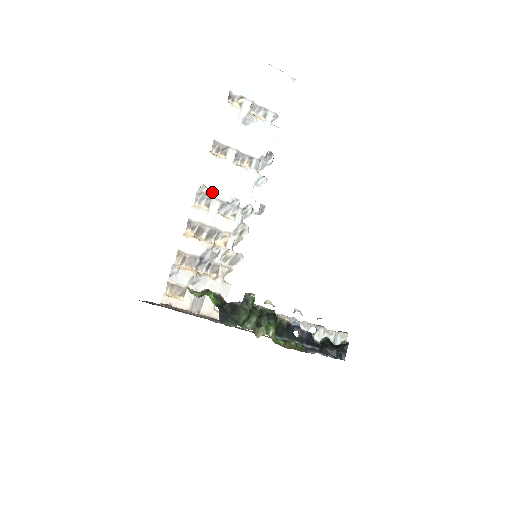
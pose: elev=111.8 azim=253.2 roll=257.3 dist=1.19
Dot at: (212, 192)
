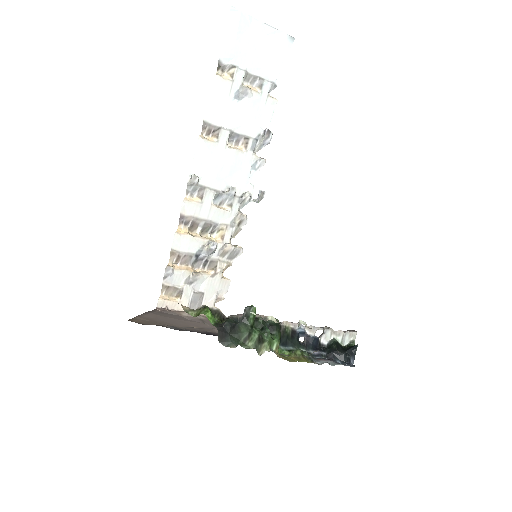
Dot at: (205, 181)
